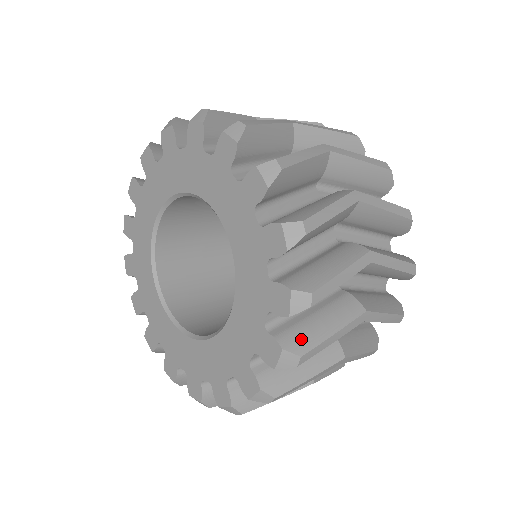
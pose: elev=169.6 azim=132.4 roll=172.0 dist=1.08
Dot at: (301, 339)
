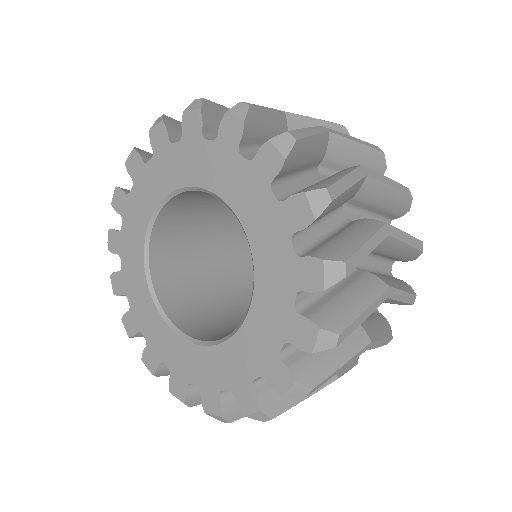
Dot at: (239, 410)
